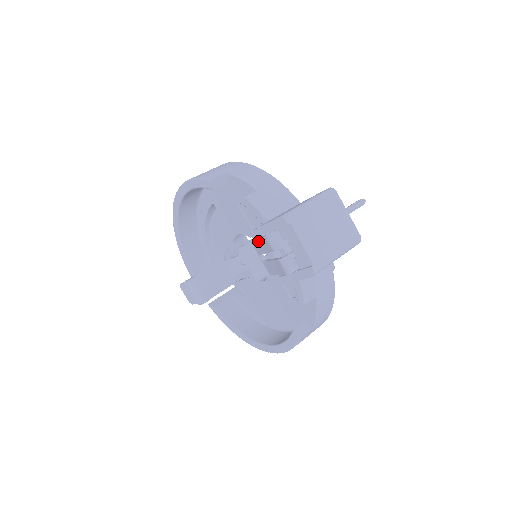
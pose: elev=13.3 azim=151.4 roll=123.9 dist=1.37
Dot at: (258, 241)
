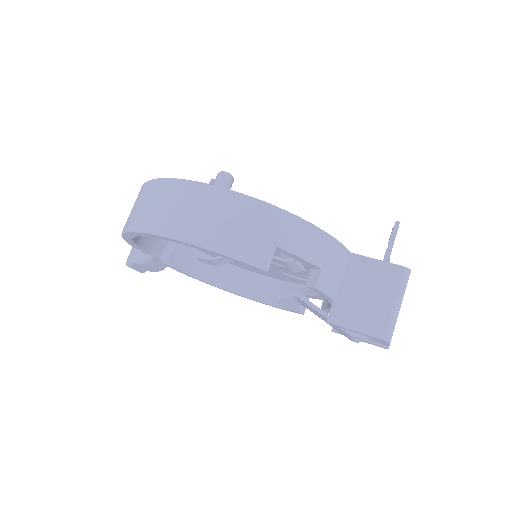
Dot at: occluded
